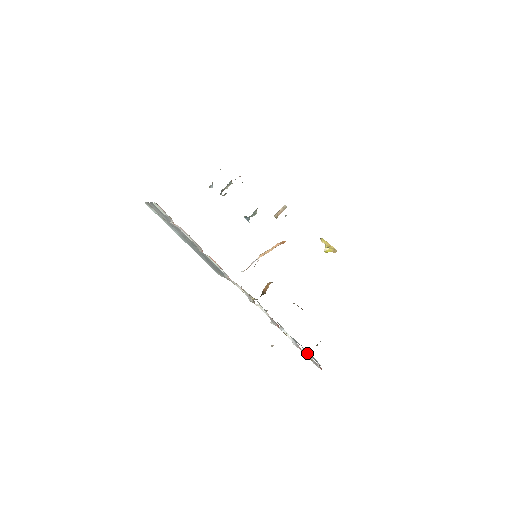
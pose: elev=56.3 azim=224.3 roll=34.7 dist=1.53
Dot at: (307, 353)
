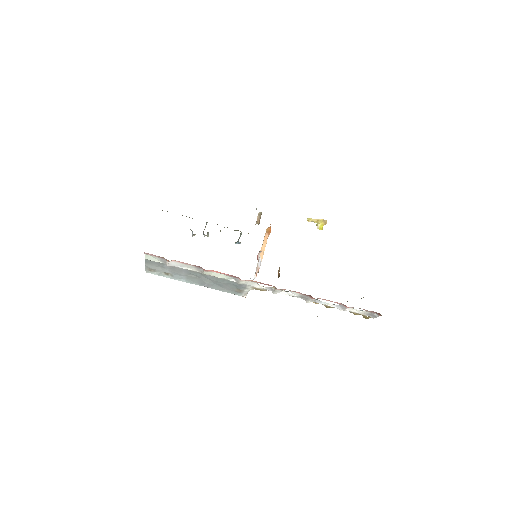
Dot at: (358, 311)
